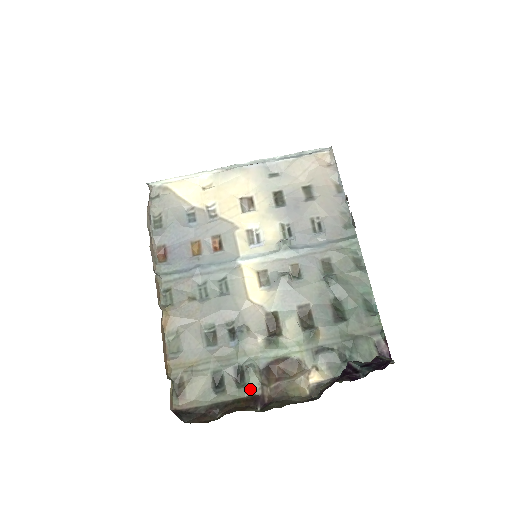
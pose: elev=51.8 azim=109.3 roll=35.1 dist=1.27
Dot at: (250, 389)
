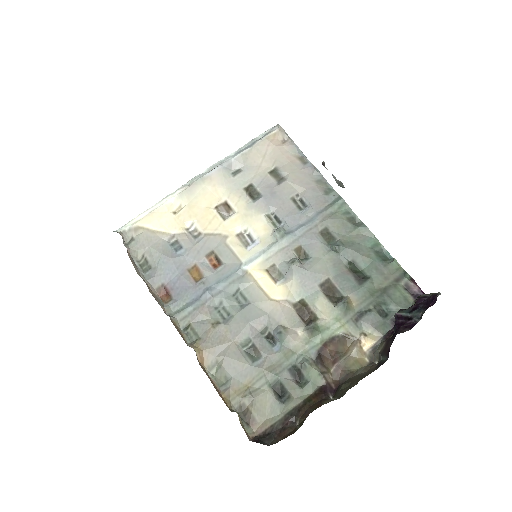
Dot at: (313, 383)
